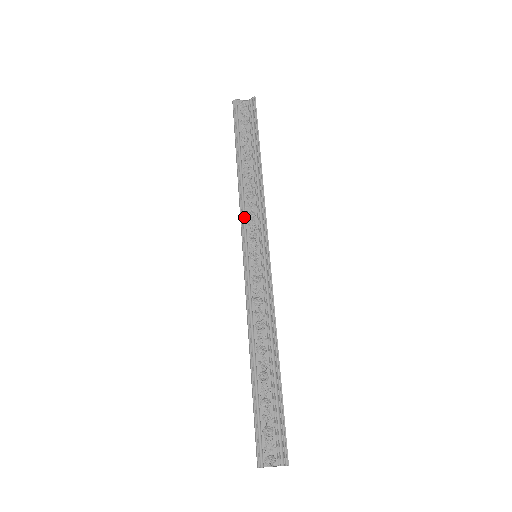
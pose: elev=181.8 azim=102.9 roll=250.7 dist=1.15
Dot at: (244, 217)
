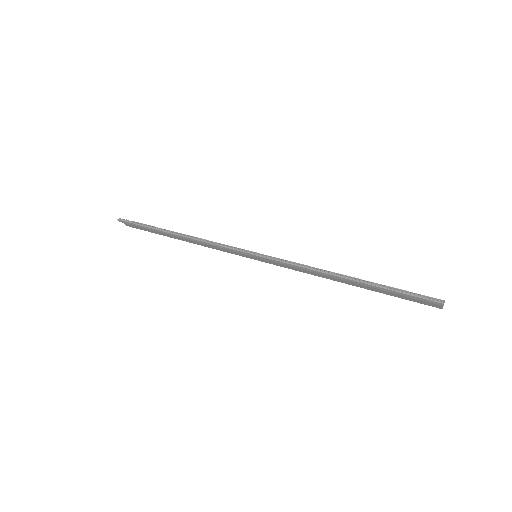
Dot at: (220, 244)
